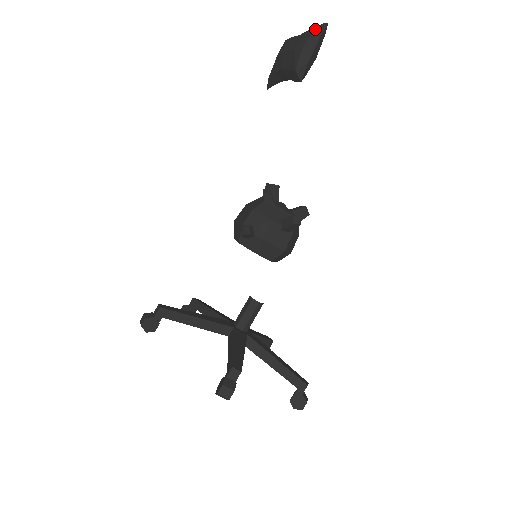
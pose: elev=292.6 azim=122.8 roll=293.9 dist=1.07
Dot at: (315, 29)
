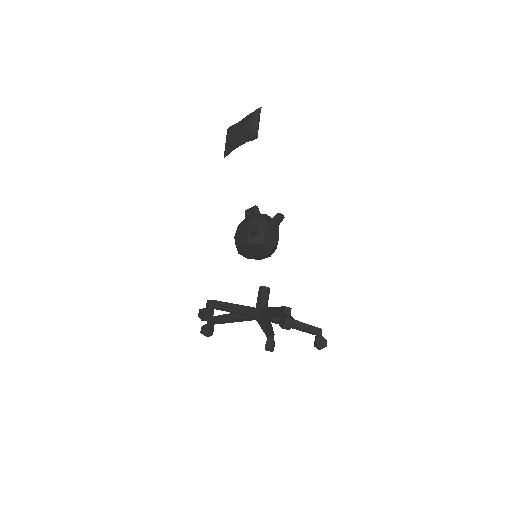
Dot at: (255, 111)
